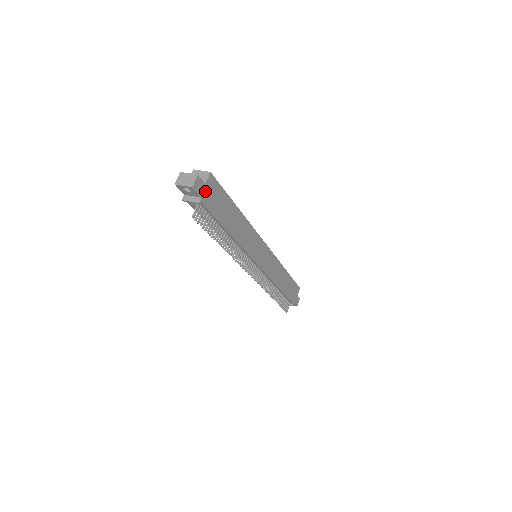
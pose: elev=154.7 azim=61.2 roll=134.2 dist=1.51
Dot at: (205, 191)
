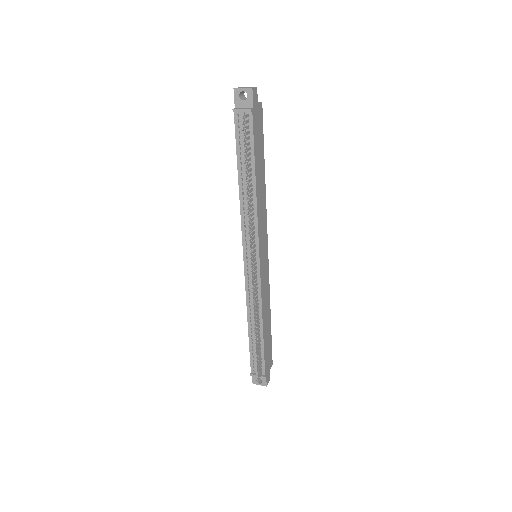
Dot at: (256, 109)
